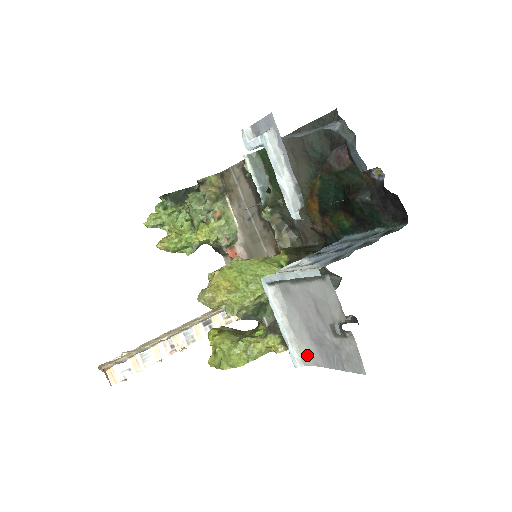
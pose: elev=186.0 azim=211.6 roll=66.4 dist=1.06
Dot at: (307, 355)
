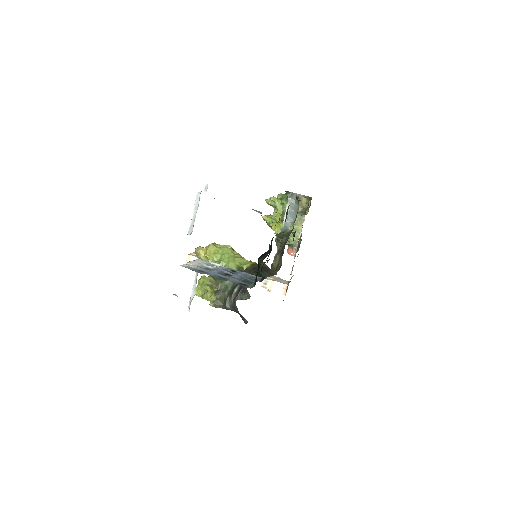
Dot at: occluded
